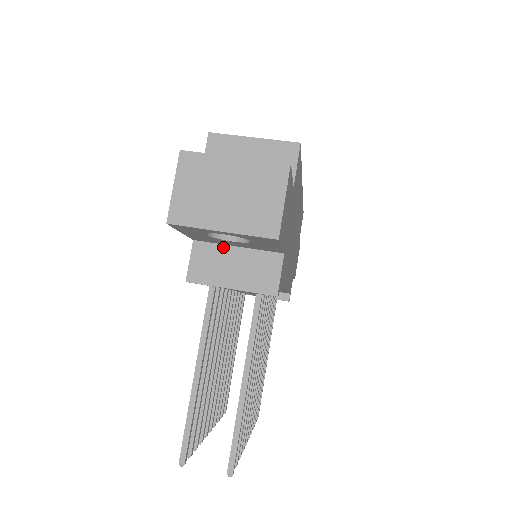
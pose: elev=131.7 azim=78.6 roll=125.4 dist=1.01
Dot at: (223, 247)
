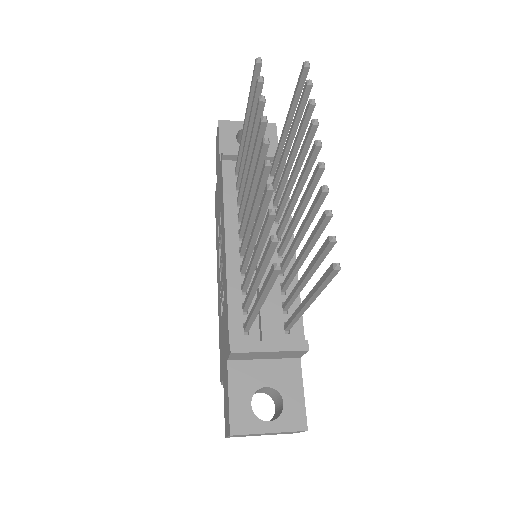
Dot at: occluded
